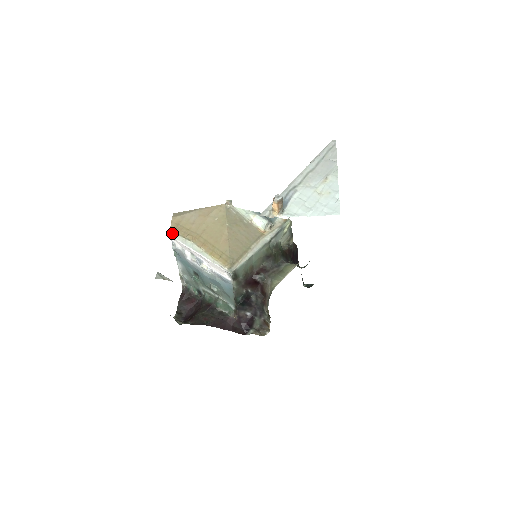
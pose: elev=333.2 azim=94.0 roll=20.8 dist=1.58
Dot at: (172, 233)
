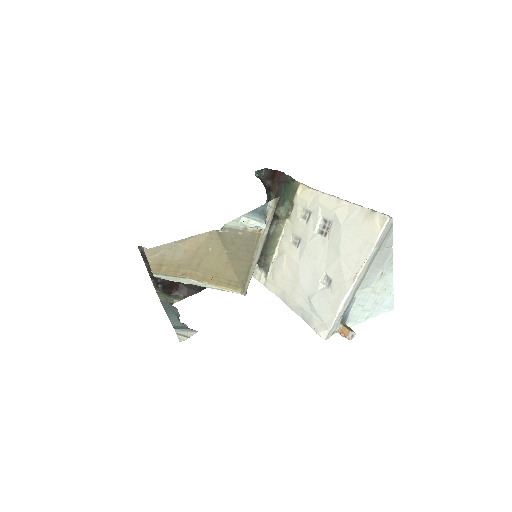
Dot at: (158, 276)
